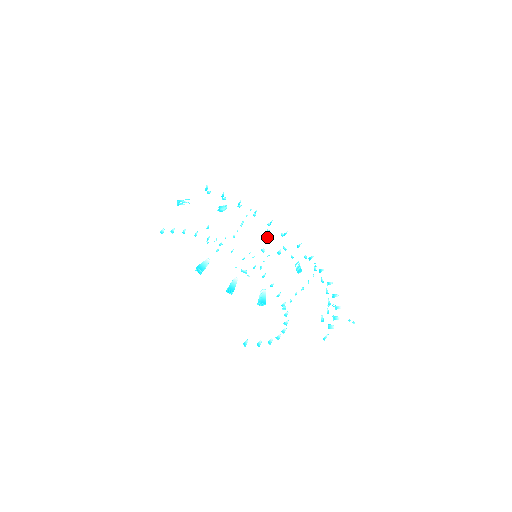
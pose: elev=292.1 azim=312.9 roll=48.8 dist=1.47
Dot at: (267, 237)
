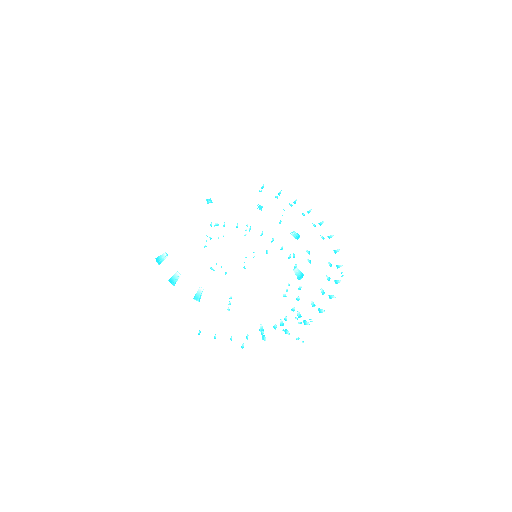
Dot at: (296, 238)
